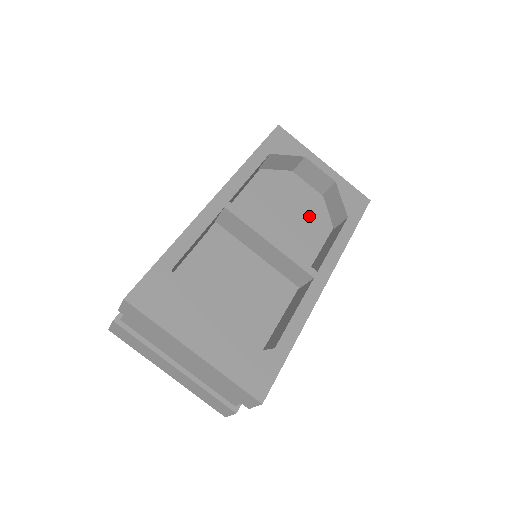
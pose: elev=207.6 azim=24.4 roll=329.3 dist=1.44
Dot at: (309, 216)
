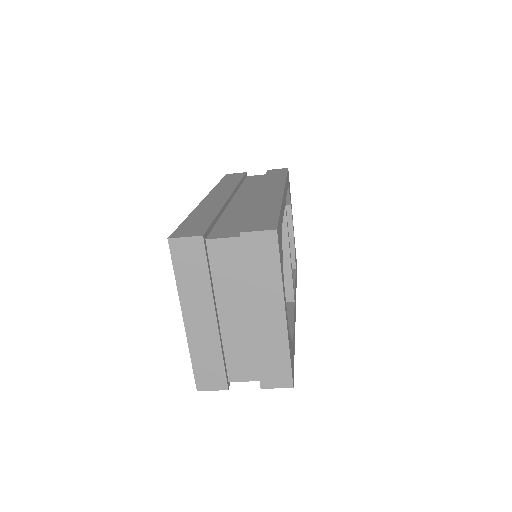
Dot at: occluded
